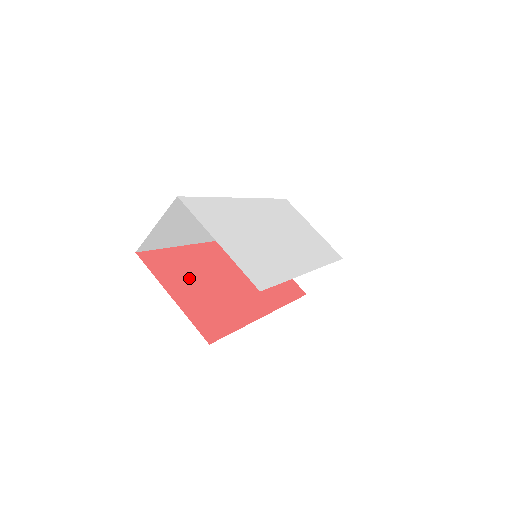
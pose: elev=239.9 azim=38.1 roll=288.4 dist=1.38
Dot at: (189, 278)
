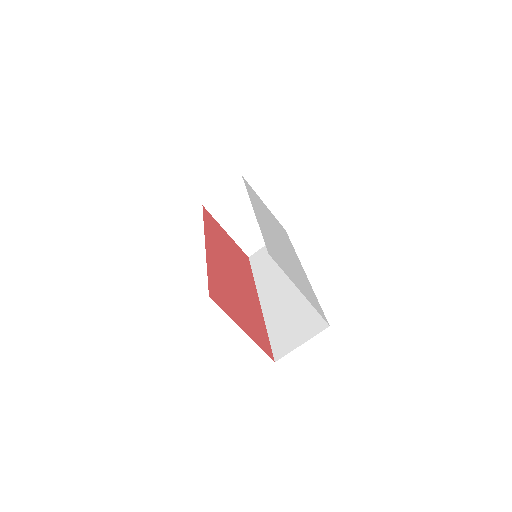
Dot at: (231, 299)
